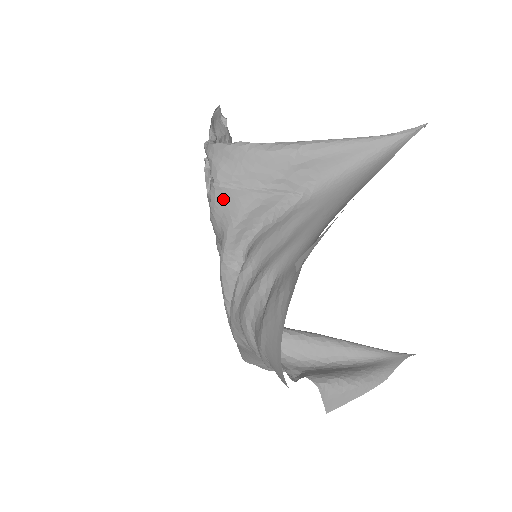
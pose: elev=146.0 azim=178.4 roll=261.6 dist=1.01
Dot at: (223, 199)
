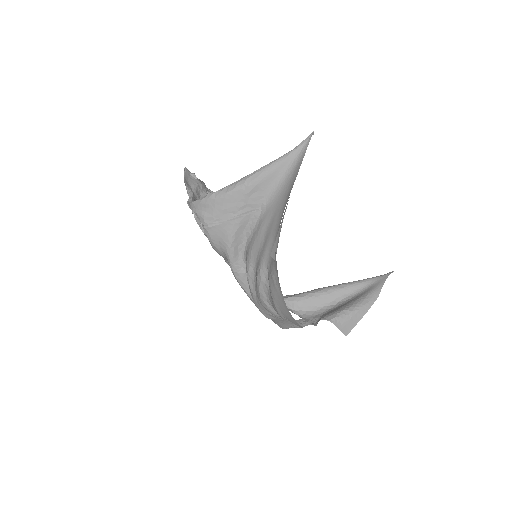
Dot at: (215, 234)
